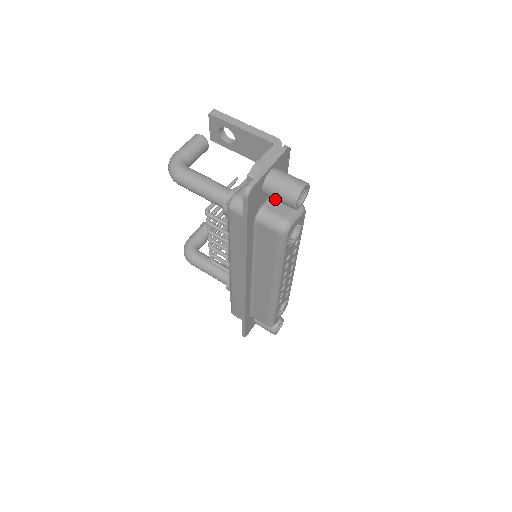
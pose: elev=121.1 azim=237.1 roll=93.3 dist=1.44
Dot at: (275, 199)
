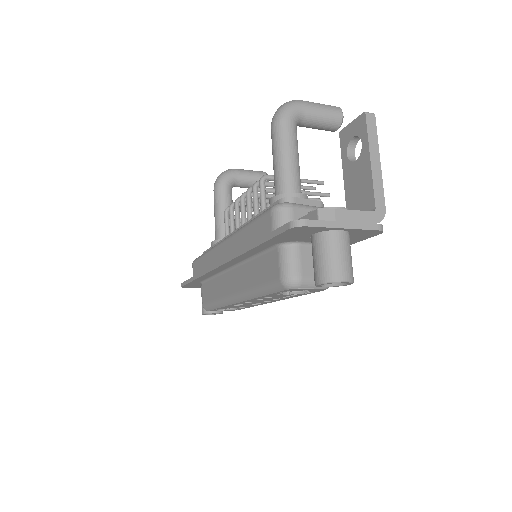
Dot at: (313, 255)
